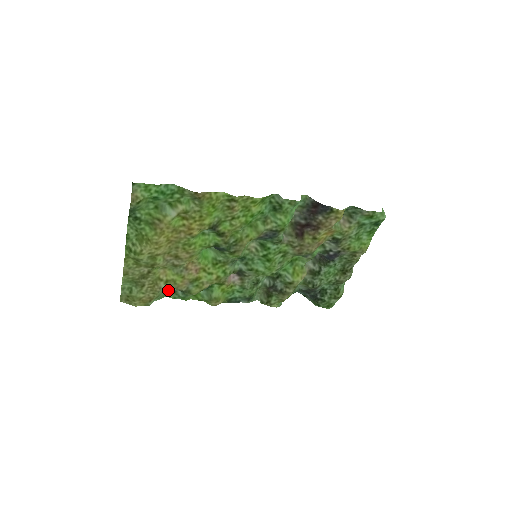
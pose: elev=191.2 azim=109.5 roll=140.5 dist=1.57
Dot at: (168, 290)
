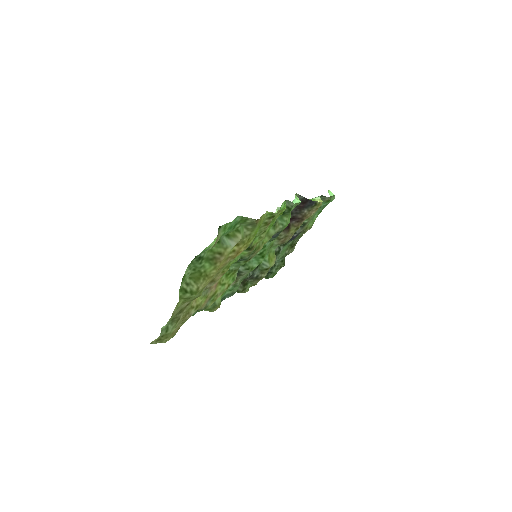
Dot at: occluded
